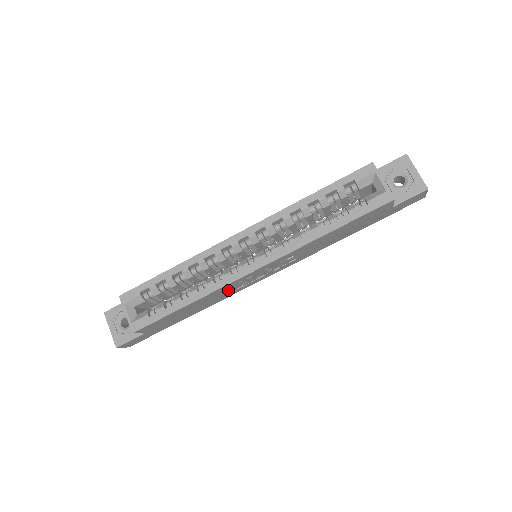
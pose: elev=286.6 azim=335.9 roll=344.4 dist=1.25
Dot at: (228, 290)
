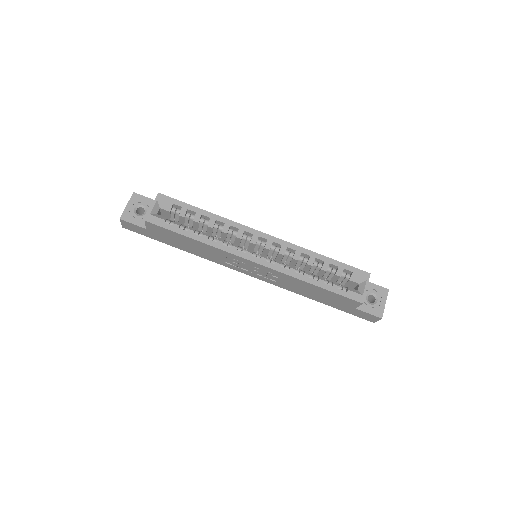
Dot at: (222, 257)
